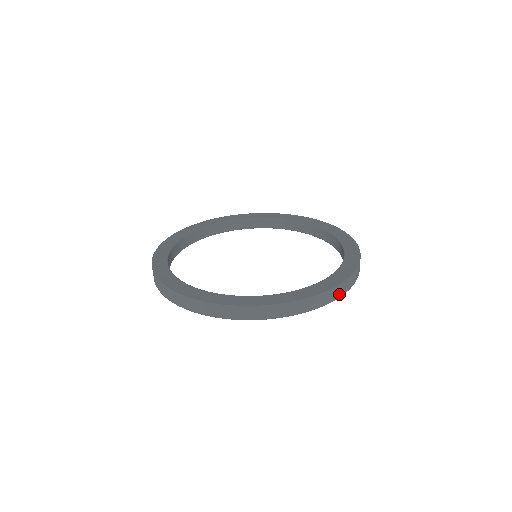
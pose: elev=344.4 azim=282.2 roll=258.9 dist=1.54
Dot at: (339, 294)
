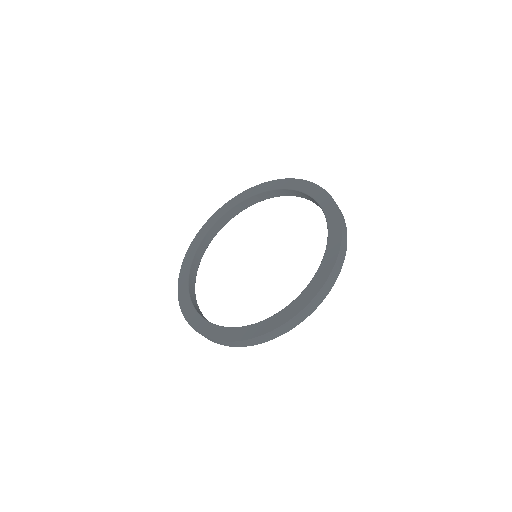
Dot at: (259, 342)
